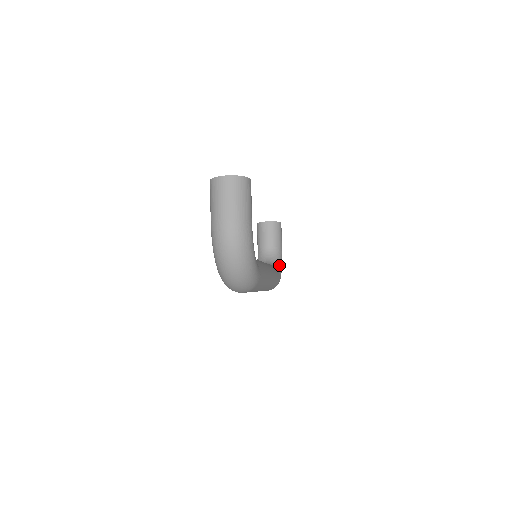
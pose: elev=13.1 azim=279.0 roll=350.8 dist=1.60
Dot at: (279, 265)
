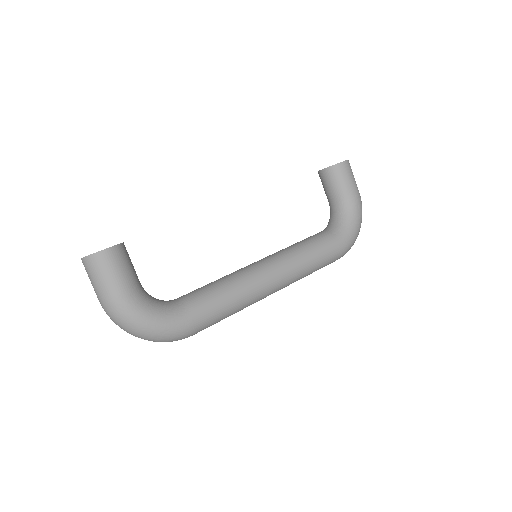
Dot at: (347, 223)
